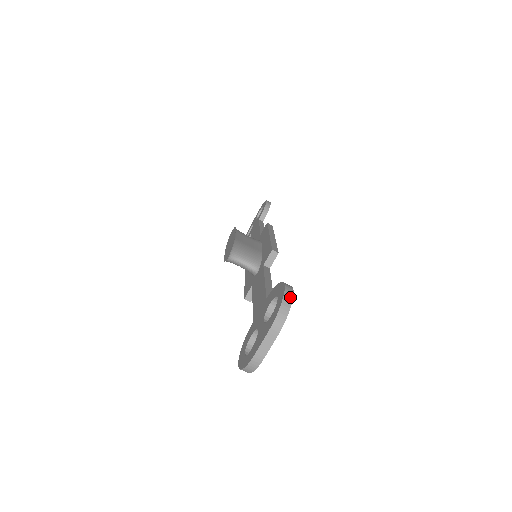
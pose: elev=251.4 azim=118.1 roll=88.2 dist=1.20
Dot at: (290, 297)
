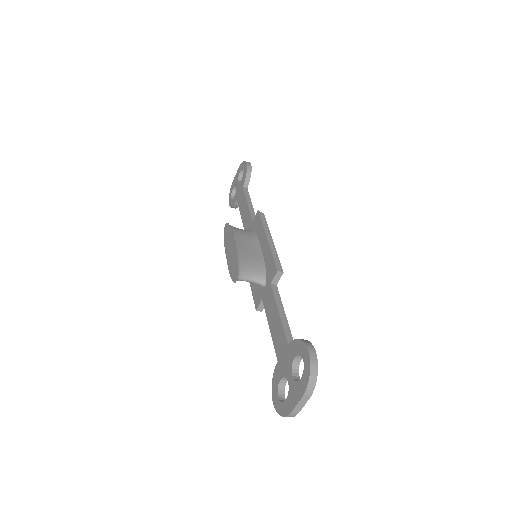
Dot at: (316, 364)
